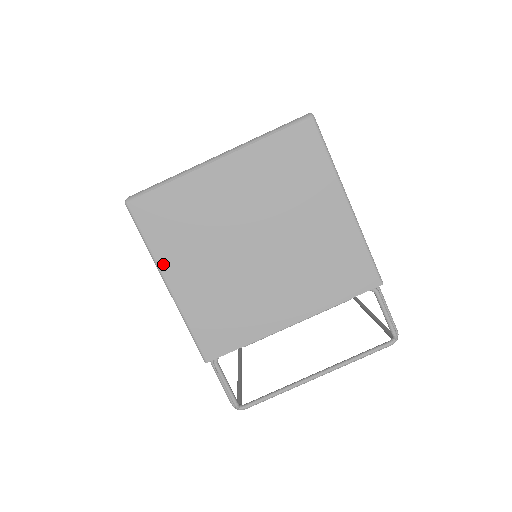
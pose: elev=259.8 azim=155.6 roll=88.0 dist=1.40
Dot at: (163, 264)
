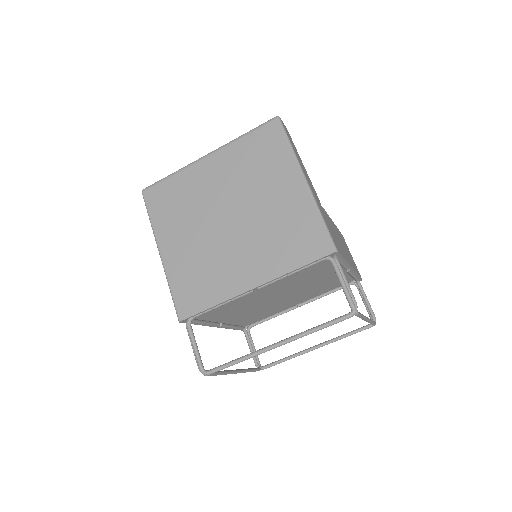
Dot at: (159, 236)
